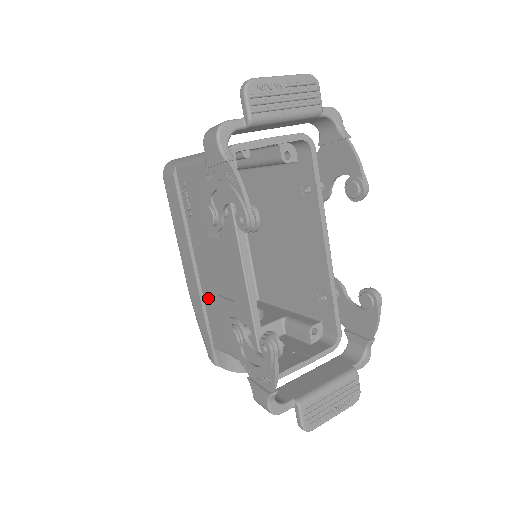
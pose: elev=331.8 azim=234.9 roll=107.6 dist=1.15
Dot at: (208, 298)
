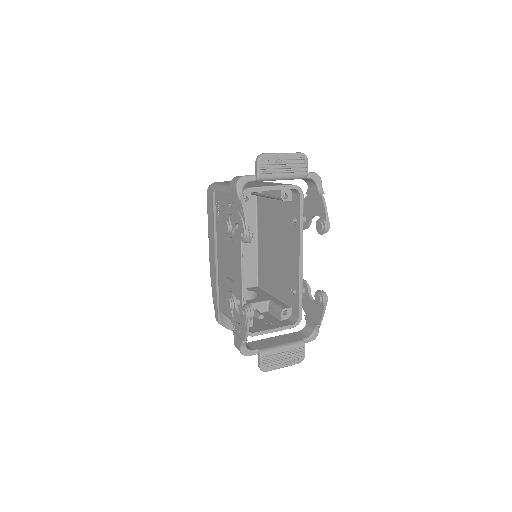
Dot at: (221, 277)
